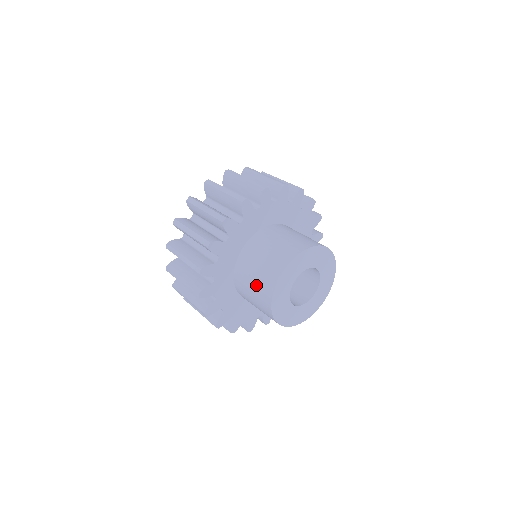
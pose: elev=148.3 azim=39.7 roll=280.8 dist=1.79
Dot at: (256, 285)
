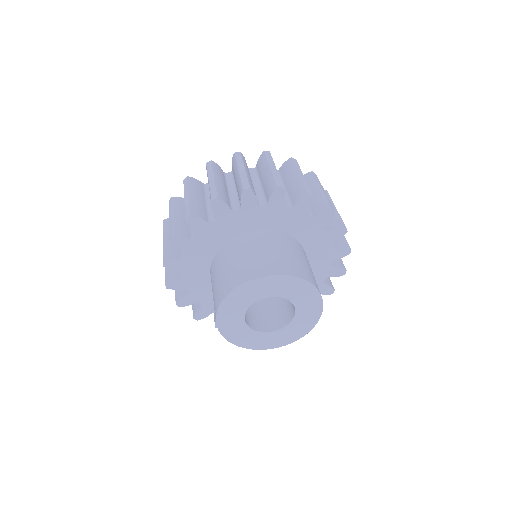
Dot at: occluded
